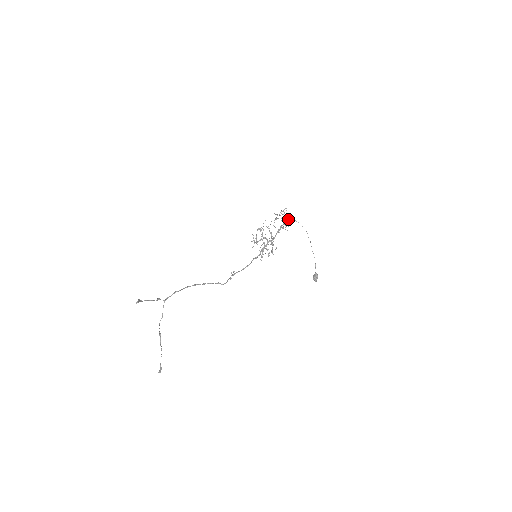
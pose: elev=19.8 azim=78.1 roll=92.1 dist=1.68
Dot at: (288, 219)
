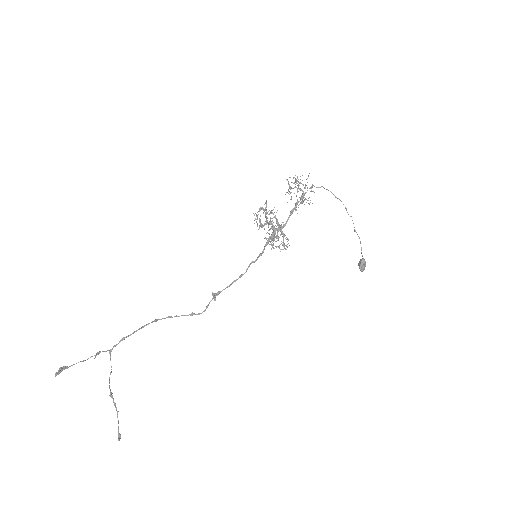
Dot at: occluded
